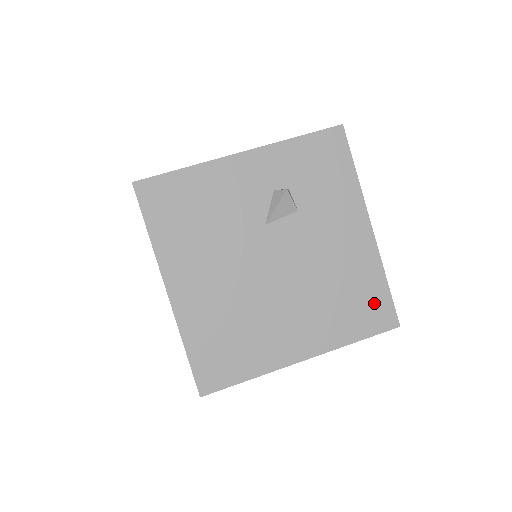
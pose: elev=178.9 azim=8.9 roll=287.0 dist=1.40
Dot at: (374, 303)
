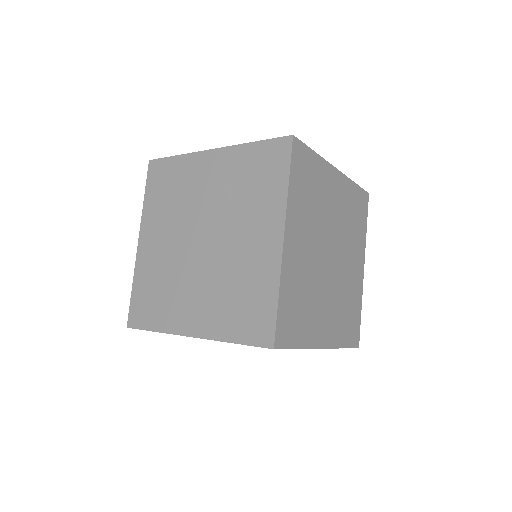
Dot at: (260, 314)
